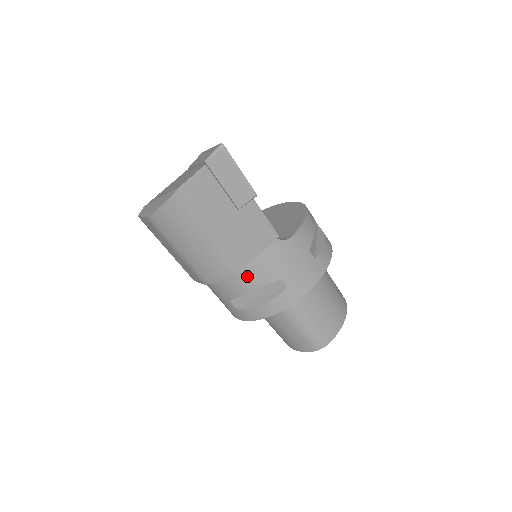
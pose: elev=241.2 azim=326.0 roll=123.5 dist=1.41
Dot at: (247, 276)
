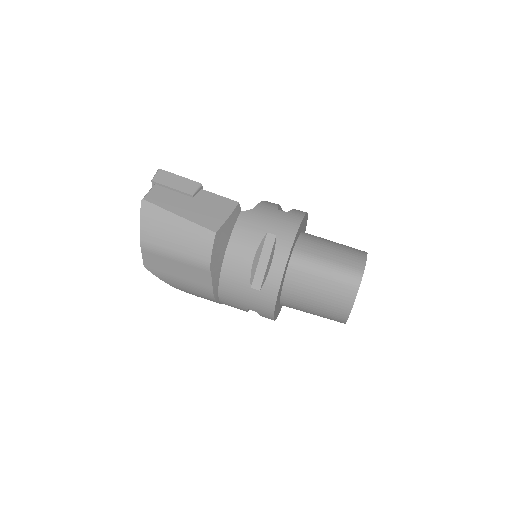
Dot at: (241, 248)
